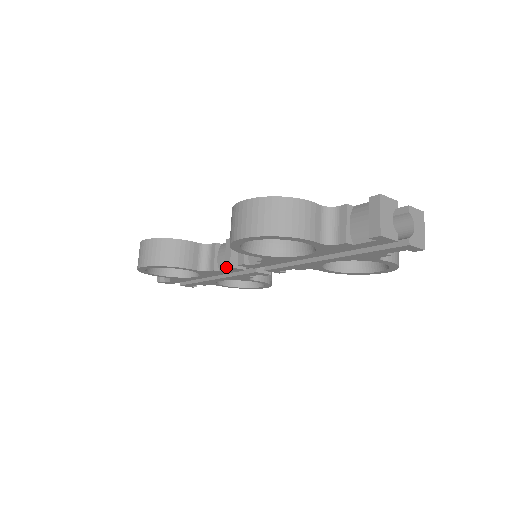
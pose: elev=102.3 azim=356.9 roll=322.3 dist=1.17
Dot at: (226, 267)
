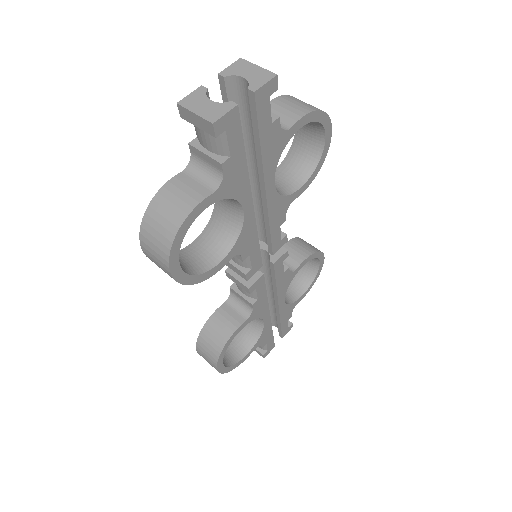
Dot at: (249, 292)
